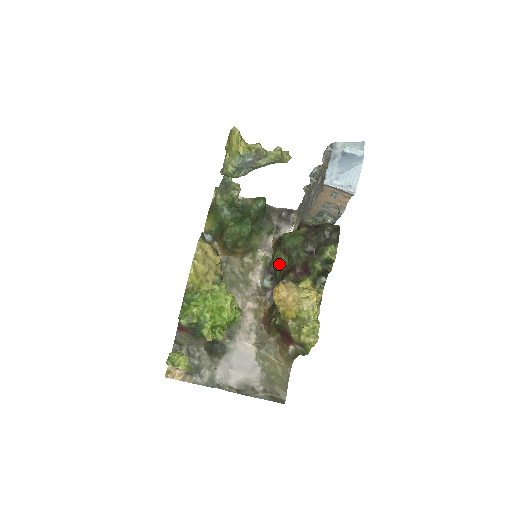
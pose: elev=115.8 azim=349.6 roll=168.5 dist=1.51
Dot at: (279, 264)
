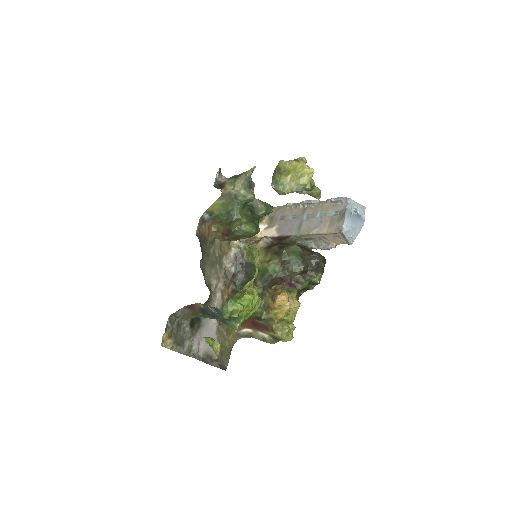
Dot at: (273, 270)
